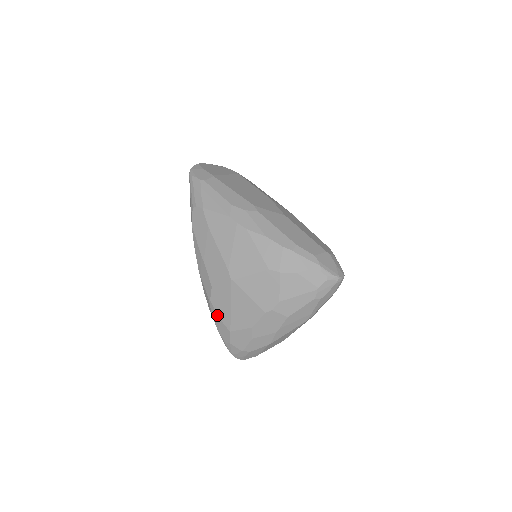
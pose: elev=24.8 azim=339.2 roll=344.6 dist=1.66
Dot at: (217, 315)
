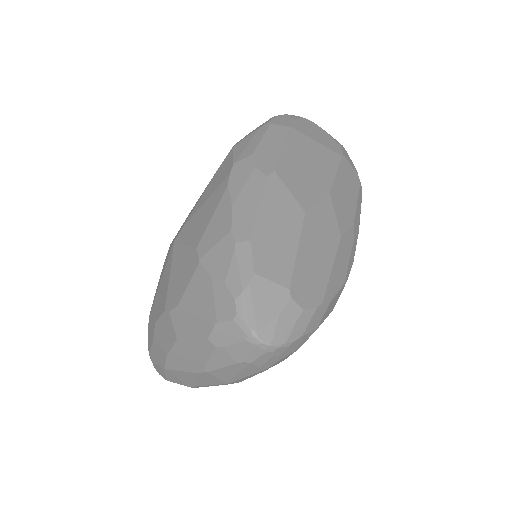
Dot at: occluded
